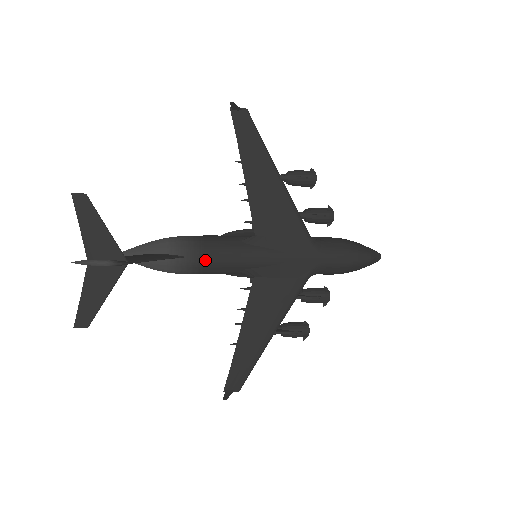
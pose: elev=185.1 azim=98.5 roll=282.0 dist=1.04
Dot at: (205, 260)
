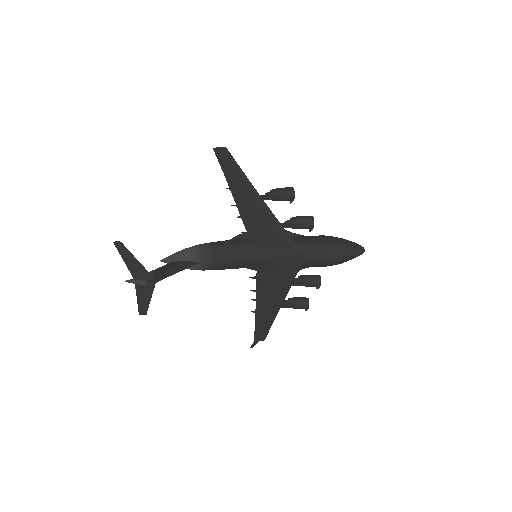
Dot at: (216, 264)
